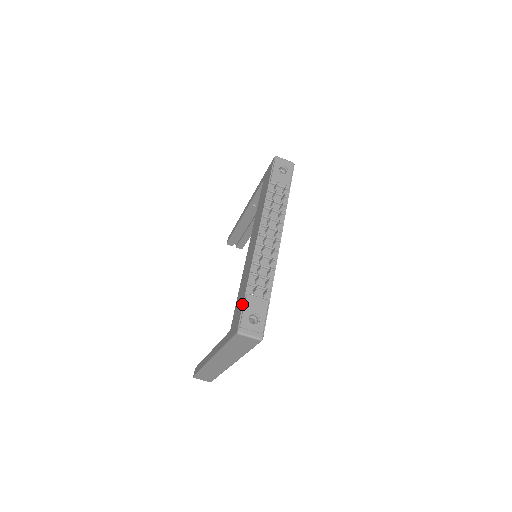
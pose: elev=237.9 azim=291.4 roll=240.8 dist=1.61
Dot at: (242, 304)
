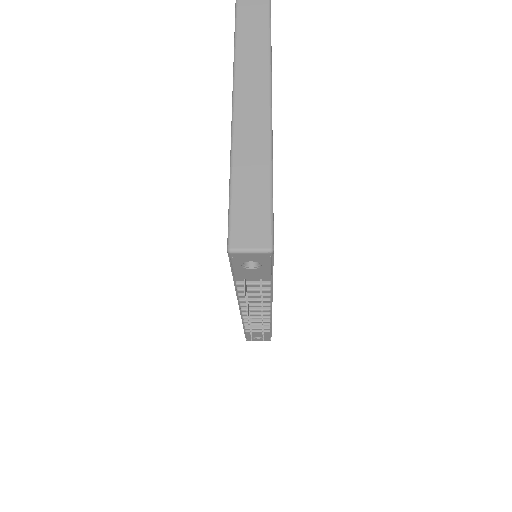
Dot at: (244, 331)
